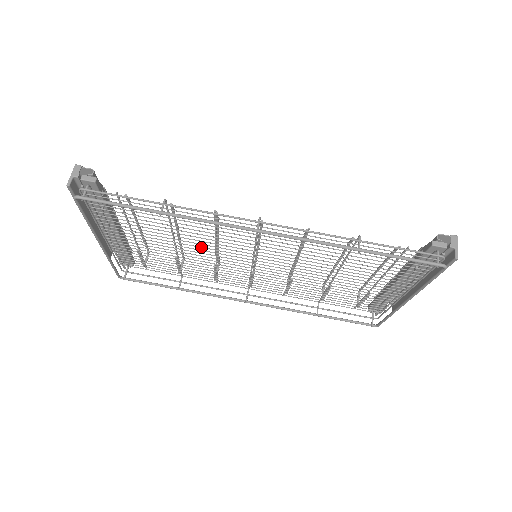
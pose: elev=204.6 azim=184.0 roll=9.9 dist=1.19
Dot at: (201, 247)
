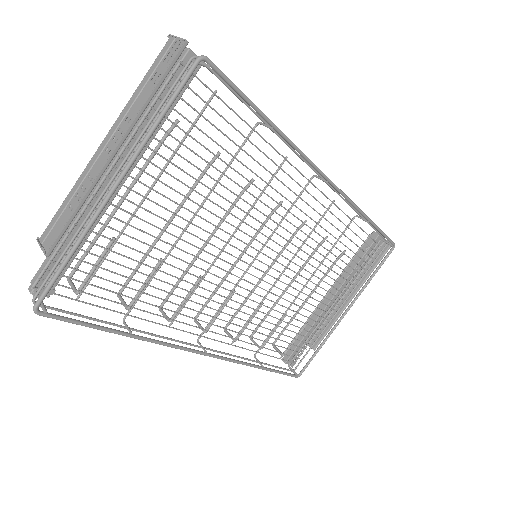
Dot at: (221, 229)
